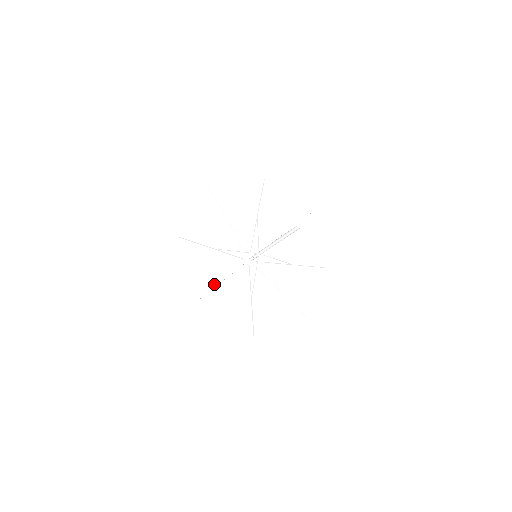
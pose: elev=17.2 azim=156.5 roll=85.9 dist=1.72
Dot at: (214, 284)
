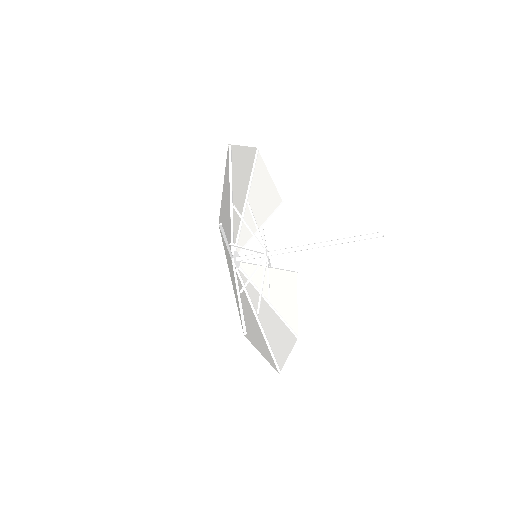
Dot at: occluded
